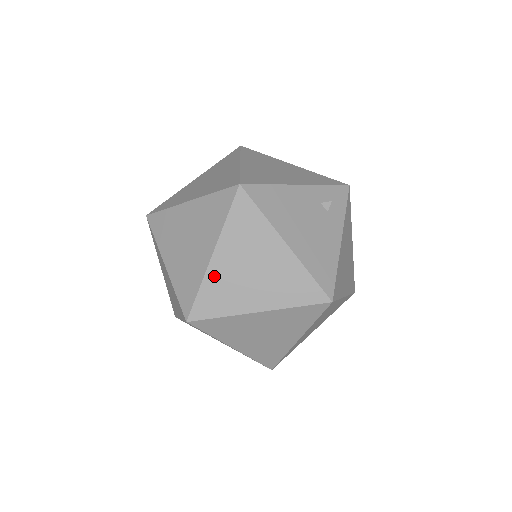
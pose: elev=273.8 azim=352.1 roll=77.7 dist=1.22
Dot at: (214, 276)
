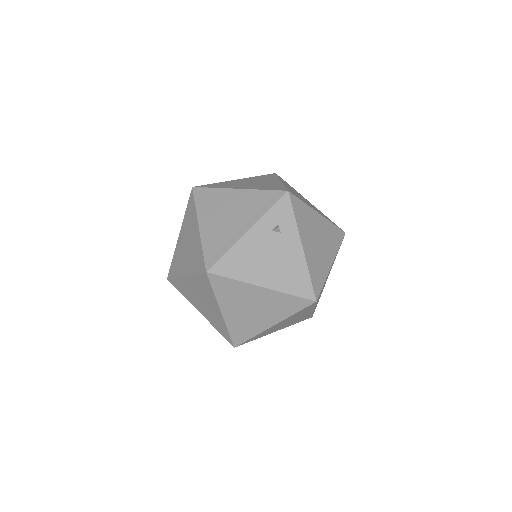
Dot at: (231, 322)
